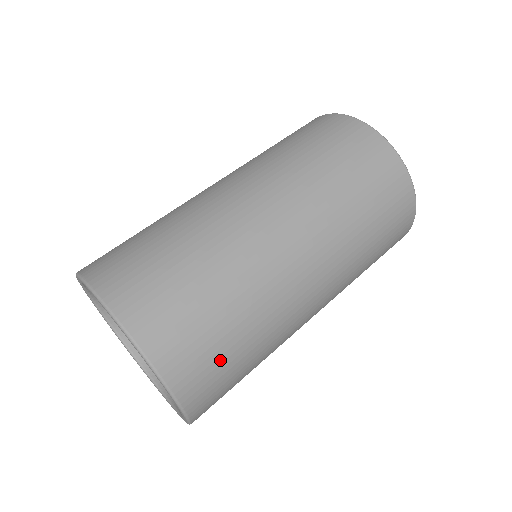
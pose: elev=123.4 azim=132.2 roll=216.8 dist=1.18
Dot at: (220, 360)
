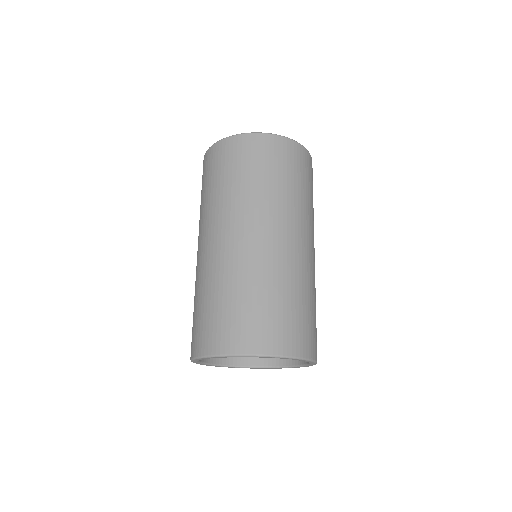
Dot at: occluded
